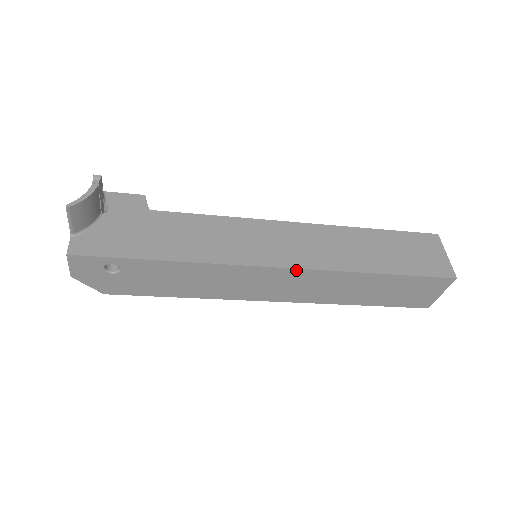
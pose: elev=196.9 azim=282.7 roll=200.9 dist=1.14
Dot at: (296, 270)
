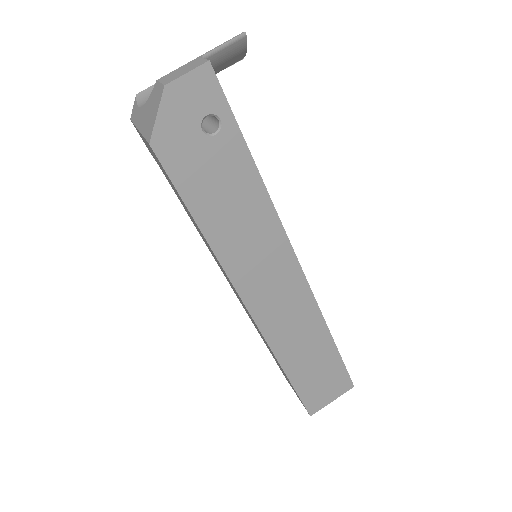
Dot at: (305, 283)
